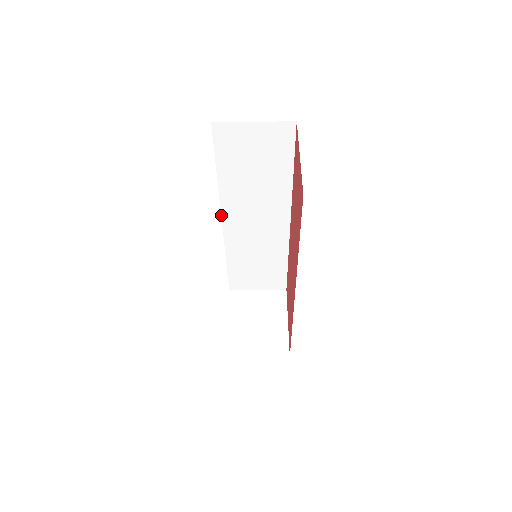
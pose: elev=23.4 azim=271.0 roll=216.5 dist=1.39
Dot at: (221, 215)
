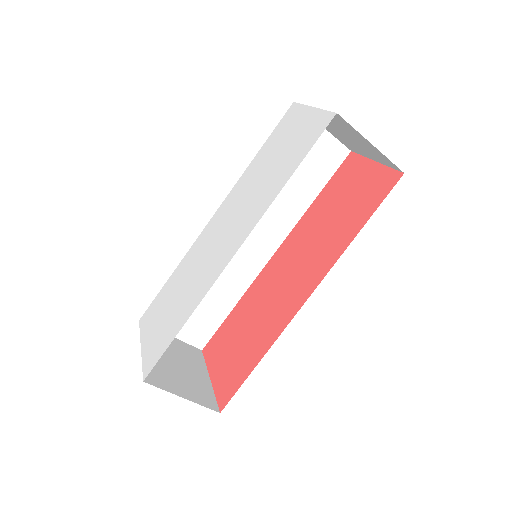
Dot at: (219, 207)
